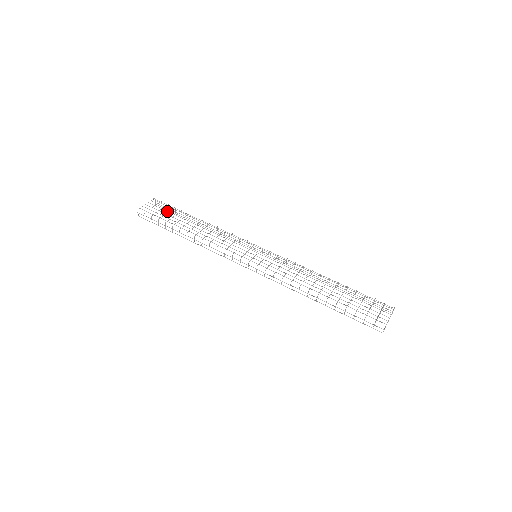
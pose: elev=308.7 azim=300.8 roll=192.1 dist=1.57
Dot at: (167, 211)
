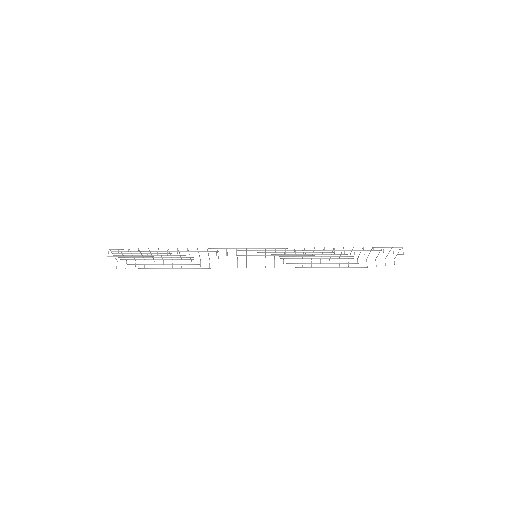
Dot at: (141, 255)
